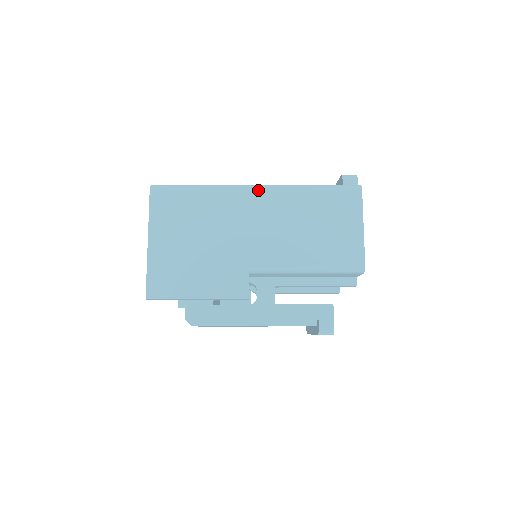
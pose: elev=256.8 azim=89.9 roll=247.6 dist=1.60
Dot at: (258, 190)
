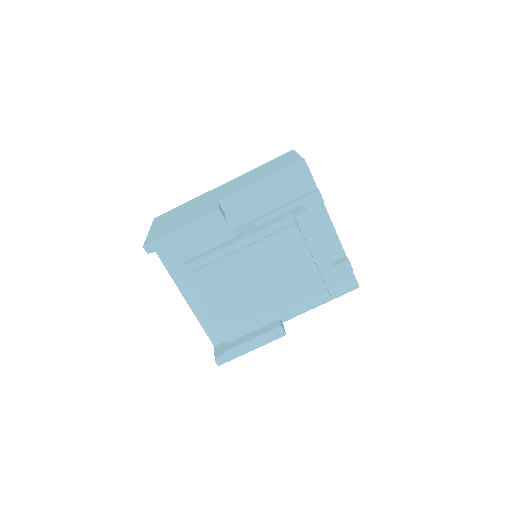
Dot at: (224, 184)
